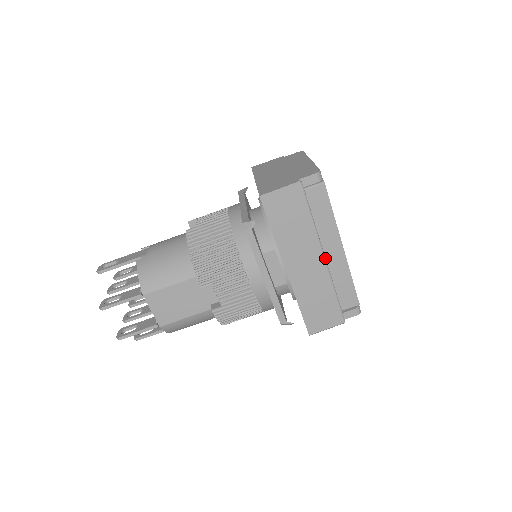
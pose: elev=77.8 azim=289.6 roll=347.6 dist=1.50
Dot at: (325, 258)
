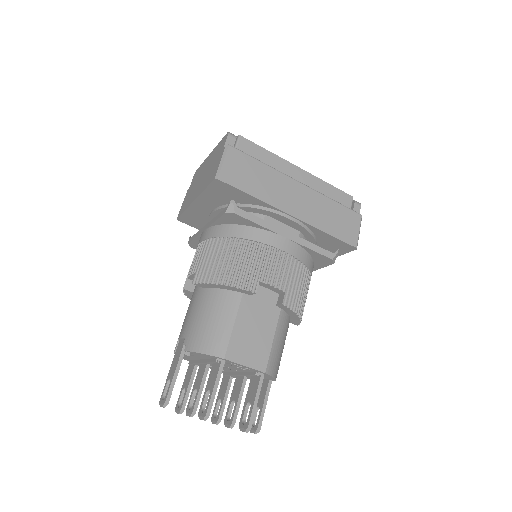
Dot at: (299, 182)
